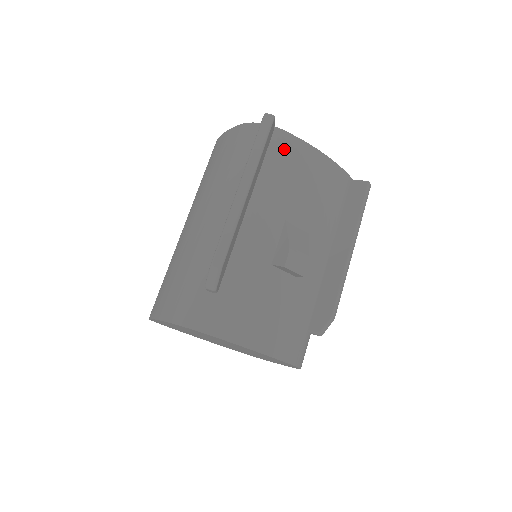
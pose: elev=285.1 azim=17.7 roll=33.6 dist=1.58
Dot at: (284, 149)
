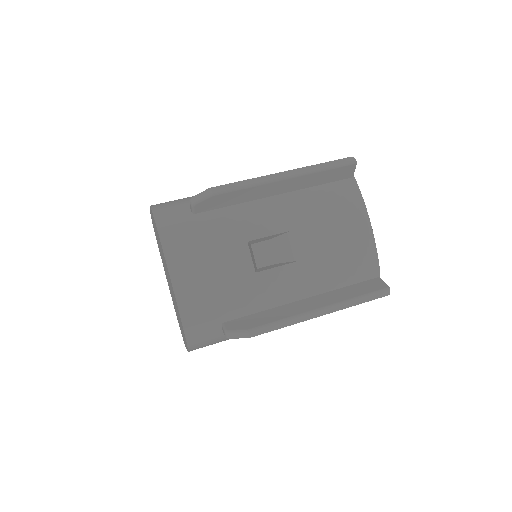
Dot at: (344, 193)
